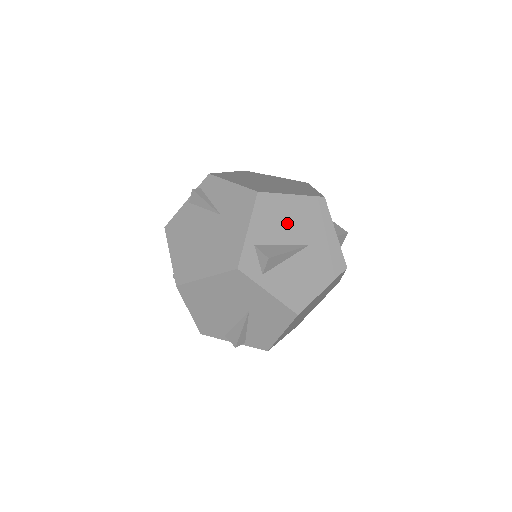
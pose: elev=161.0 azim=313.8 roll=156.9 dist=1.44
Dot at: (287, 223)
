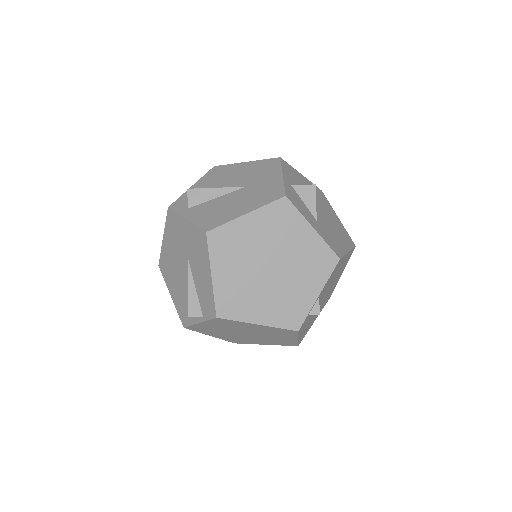
Dot at: (231, 178)
